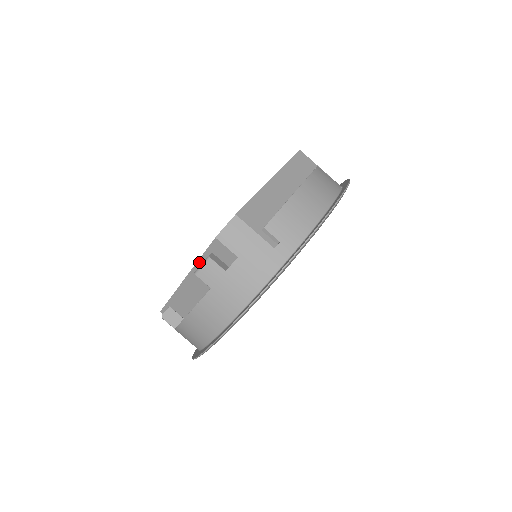
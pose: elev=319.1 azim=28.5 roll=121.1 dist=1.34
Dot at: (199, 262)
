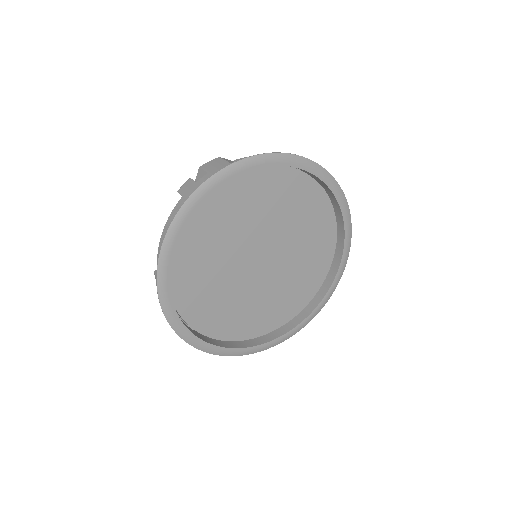
Dot at: occluded
